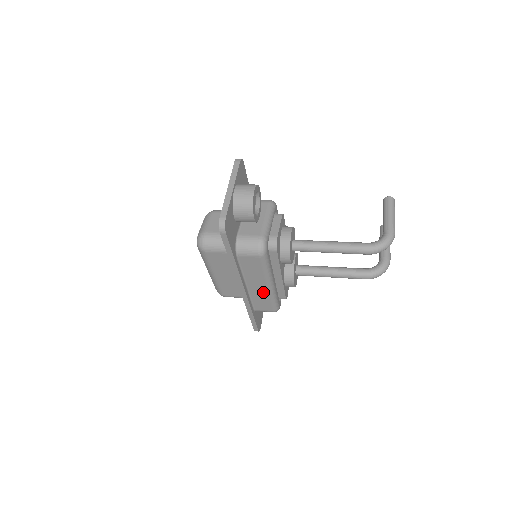
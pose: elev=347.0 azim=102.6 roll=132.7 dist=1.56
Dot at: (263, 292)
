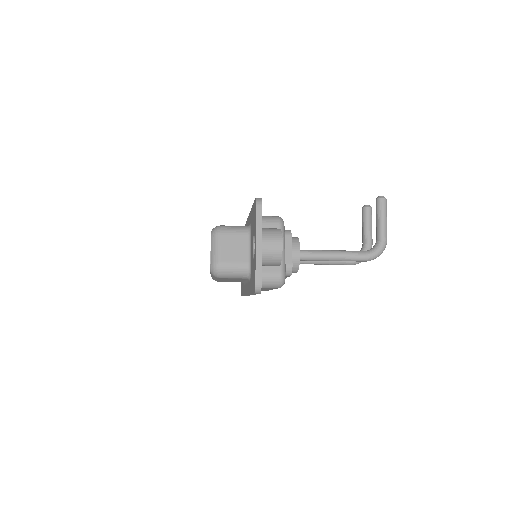
Dot at: occluded
